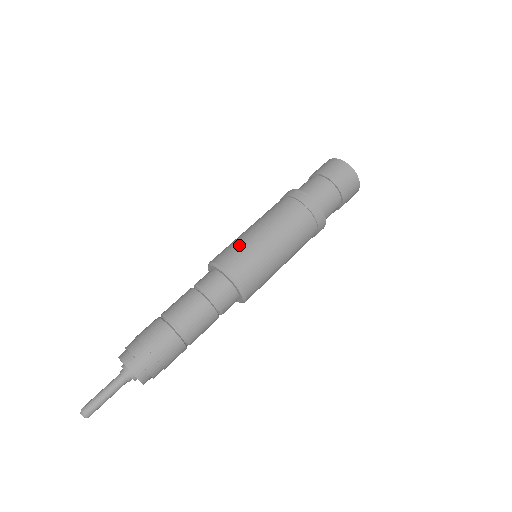
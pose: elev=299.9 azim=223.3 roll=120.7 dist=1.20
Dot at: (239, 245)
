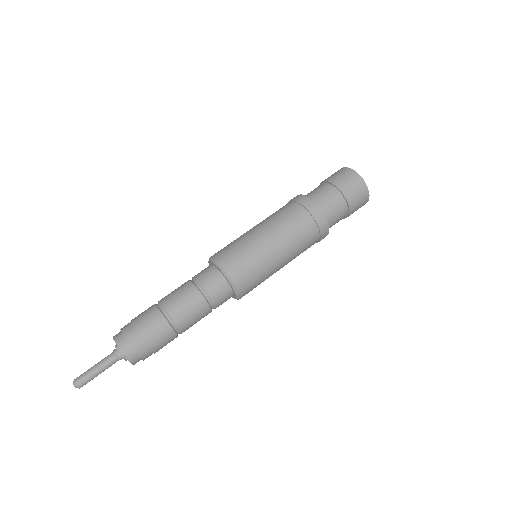
Dot at: (233, 241)
